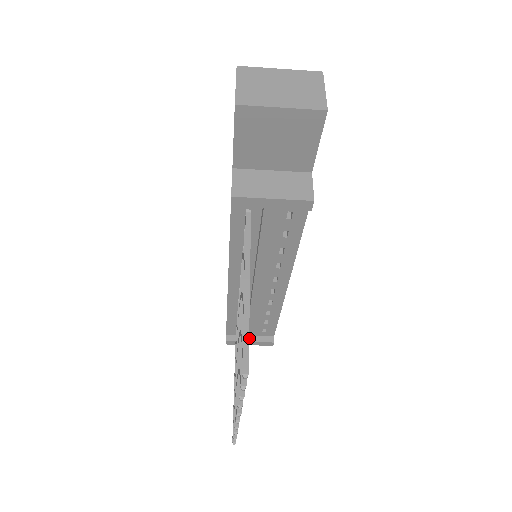
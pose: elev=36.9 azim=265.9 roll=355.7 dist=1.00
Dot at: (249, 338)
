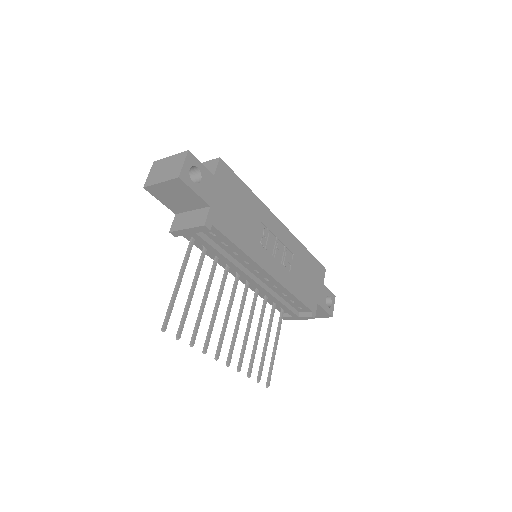
Dot at: (291, 314)
